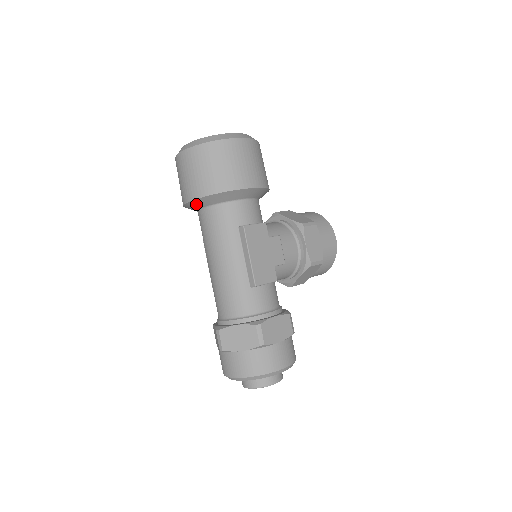
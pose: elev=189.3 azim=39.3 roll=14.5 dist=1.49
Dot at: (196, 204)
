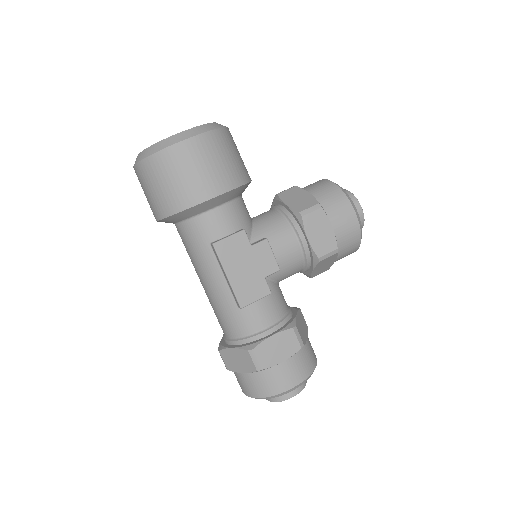
Dot at: (165, 222)
